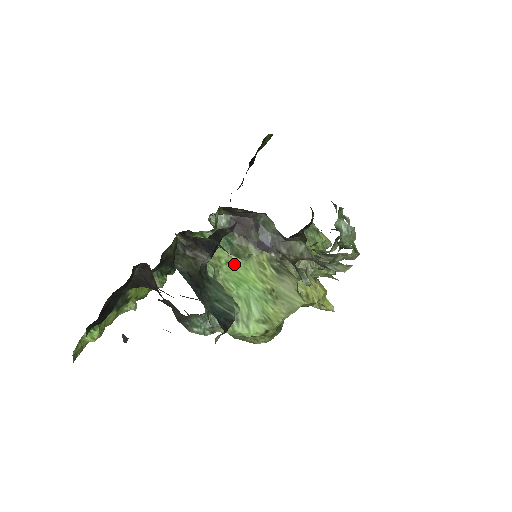
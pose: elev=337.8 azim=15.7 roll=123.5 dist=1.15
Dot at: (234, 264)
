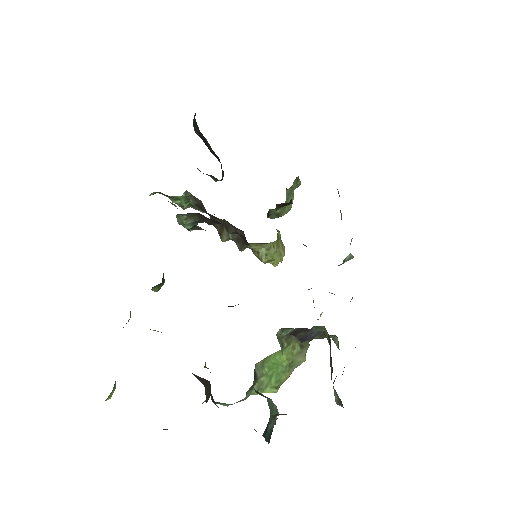
Dot at: (275, 354)
